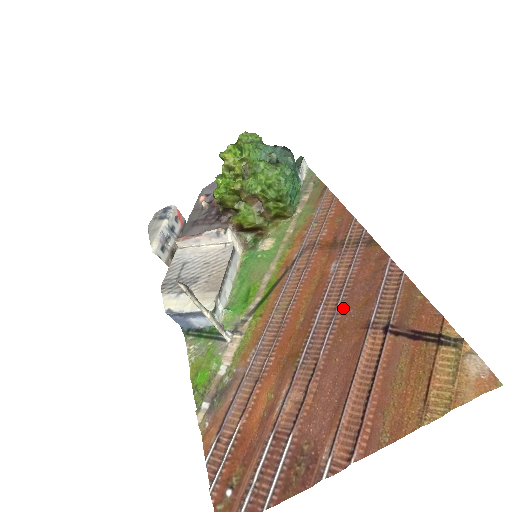
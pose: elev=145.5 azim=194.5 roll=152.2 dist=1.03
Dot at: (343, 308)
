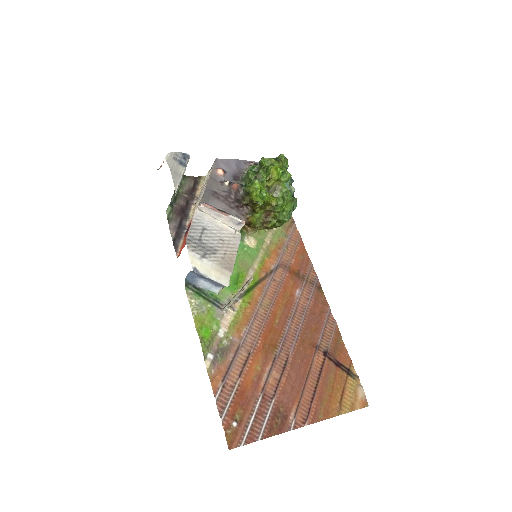
Dot at: (303, 327)
